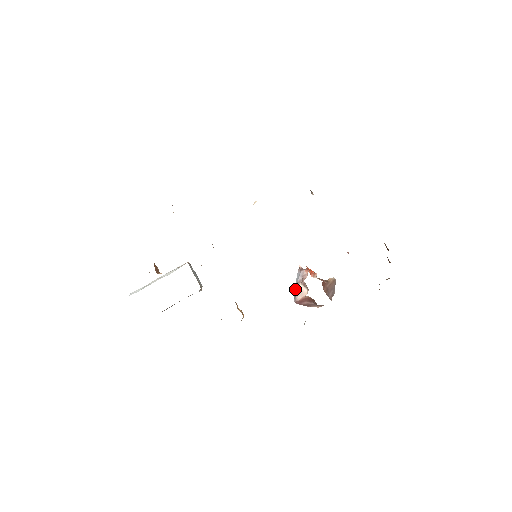
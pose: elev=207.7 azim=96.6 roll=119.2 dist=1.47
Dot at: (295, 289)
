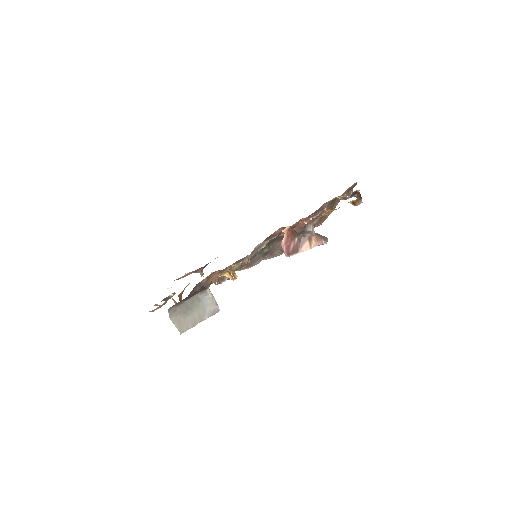
Dot at: occluded
